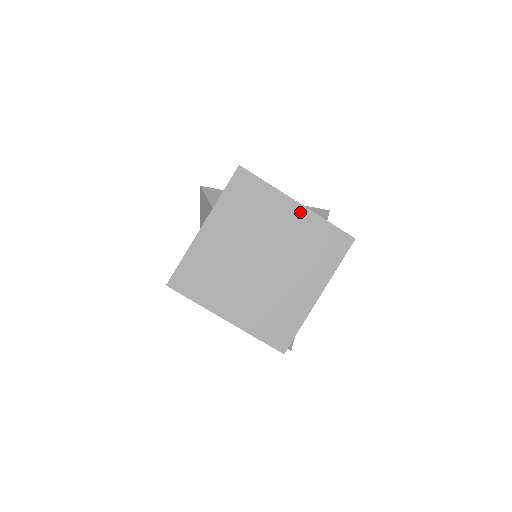
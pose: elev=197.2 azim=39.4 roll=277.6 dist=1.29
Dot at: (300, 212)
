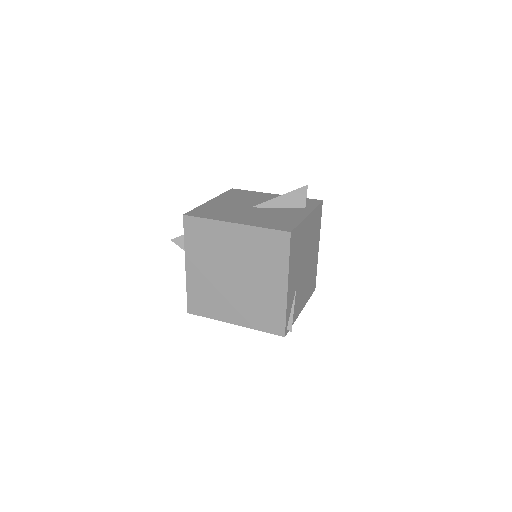
Dot at: (239, 230)
